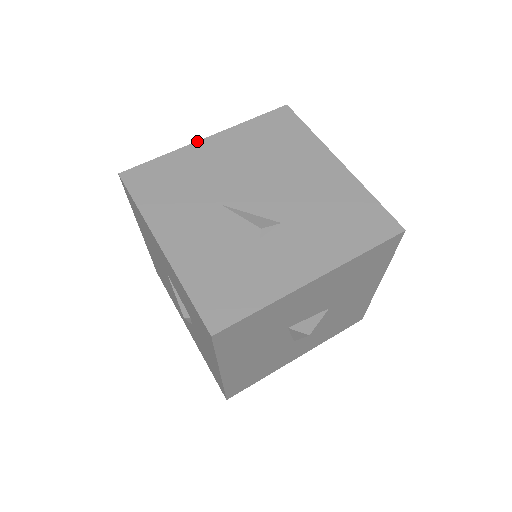
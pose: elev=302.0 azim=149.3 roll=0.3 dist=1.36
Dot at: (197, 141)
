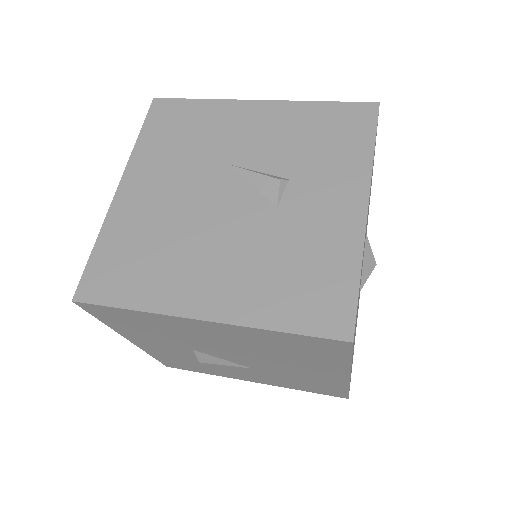
Dot at: occluded
